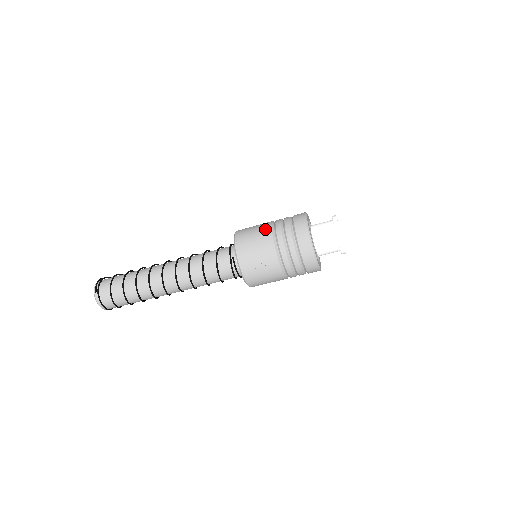
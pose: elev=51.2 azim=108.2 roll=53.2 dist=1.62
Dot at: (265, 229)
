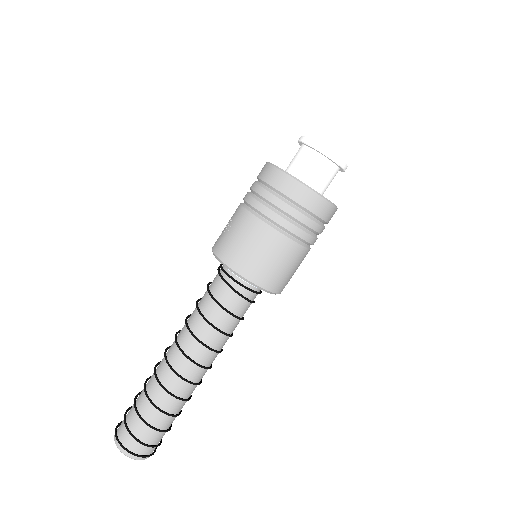
Dot at: occluded
